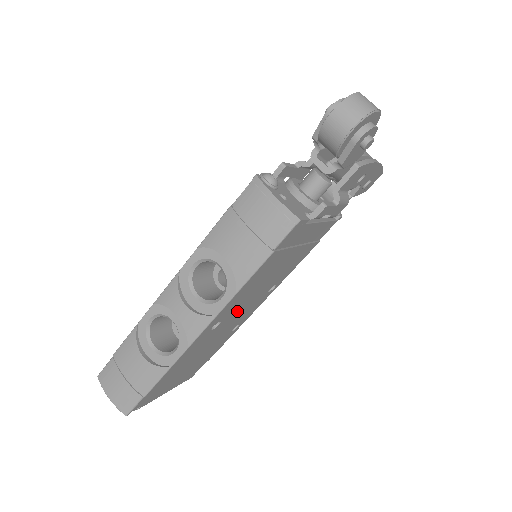
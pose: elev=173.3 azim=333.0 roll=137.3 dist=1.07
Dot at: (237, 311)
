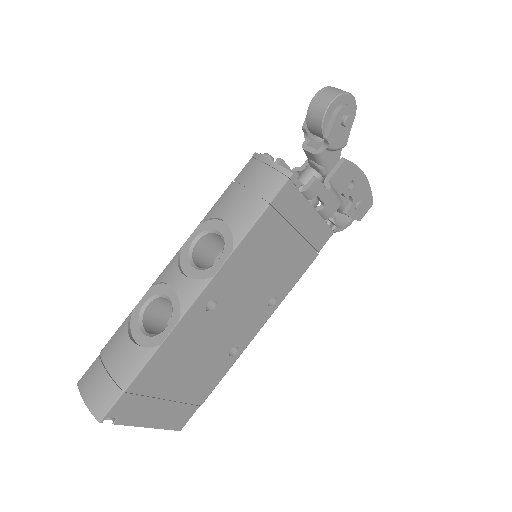
Dot at: (235, 303)
